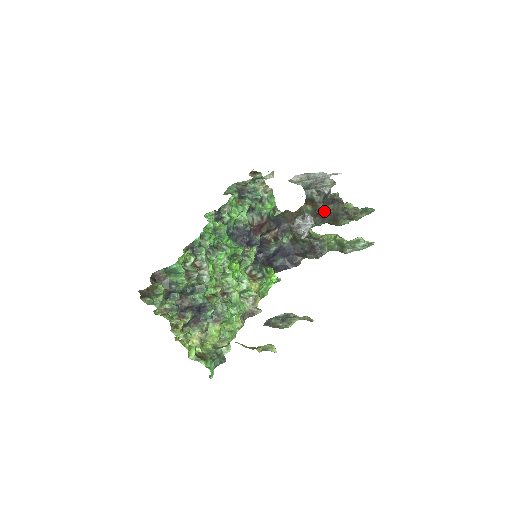
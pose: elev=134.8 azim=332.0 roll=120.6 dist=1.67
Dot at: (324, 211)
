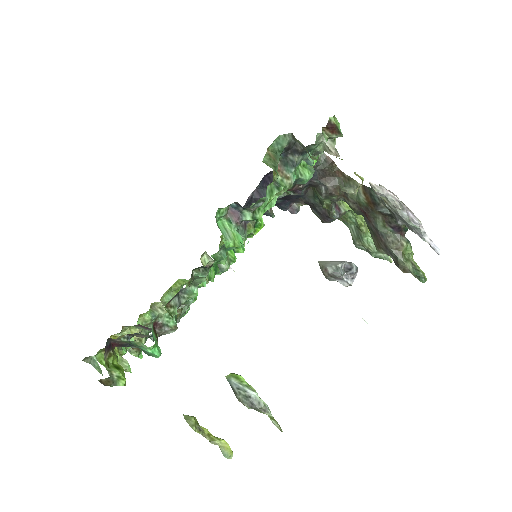
Dot at: (376, 222)
